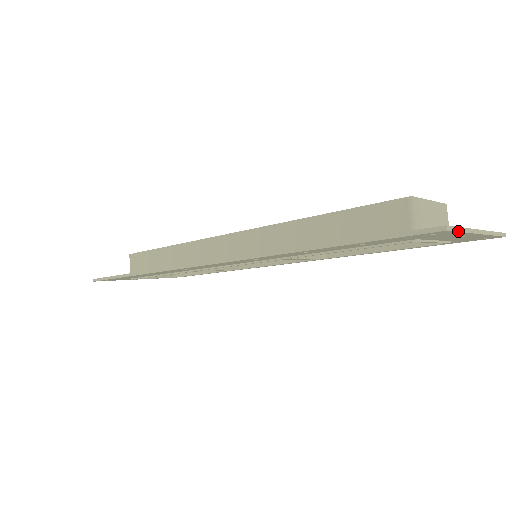
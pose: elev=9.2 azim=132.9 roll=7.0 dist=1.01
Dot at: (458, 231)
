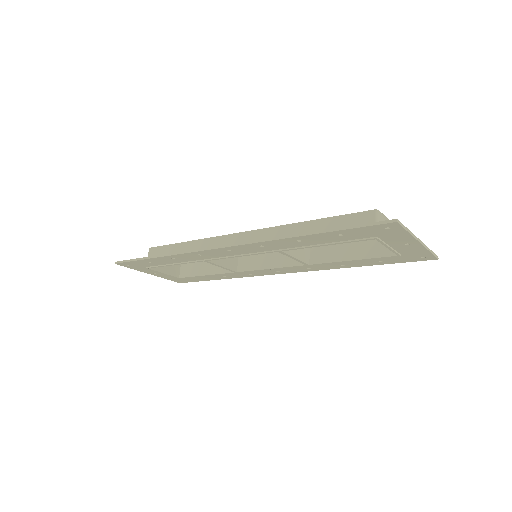
Dot at: (404, 228)
